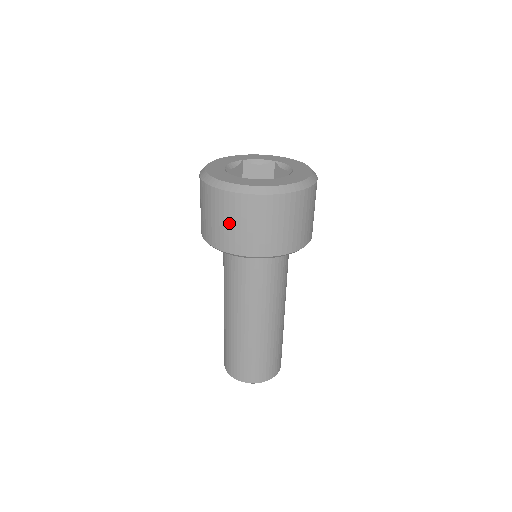
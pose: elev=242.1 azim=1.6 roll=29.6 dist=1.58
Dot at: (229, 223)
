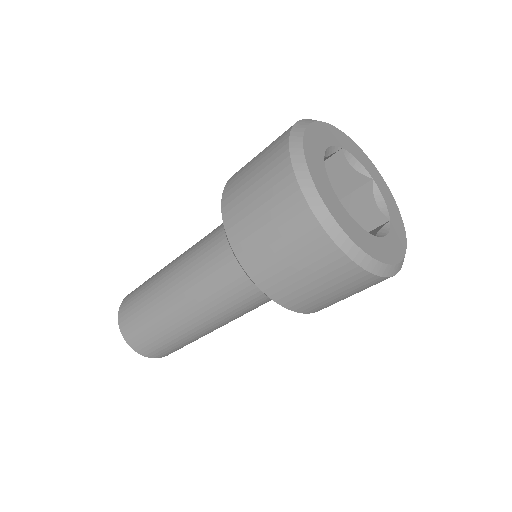
Dot at: (346, 296)
